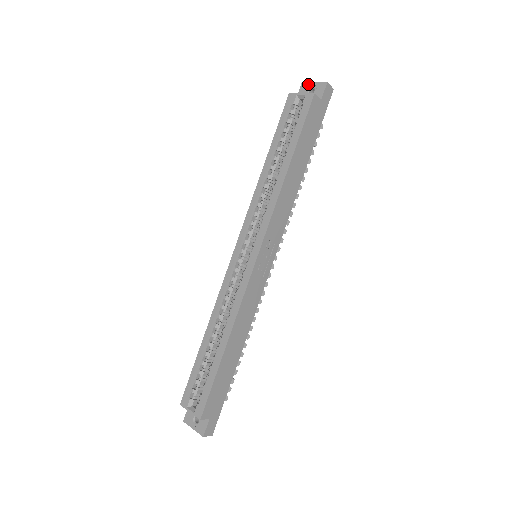
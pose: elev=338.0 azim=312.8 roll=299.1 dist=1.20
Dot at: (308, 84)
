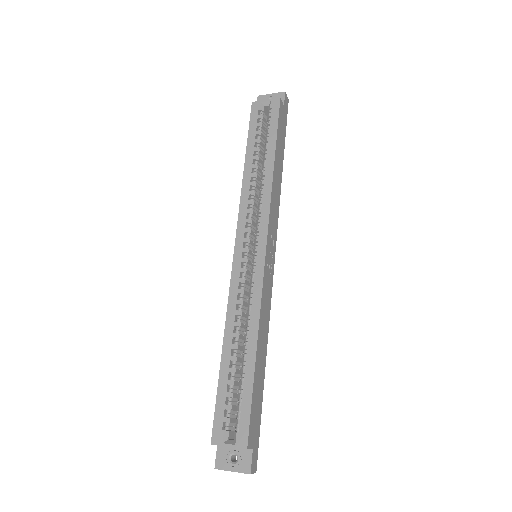
Dot at: (265, 96)
